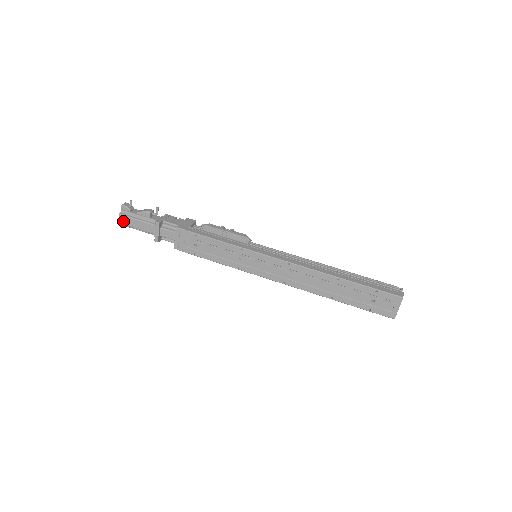
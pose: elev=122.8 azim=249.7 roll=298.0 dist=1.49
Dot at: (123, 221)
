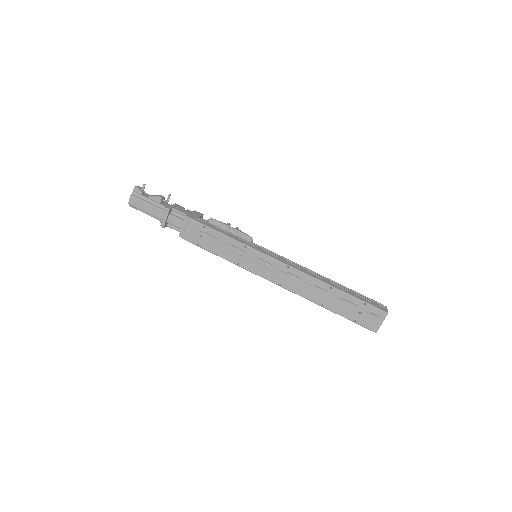
Dot at: (133, 202)
